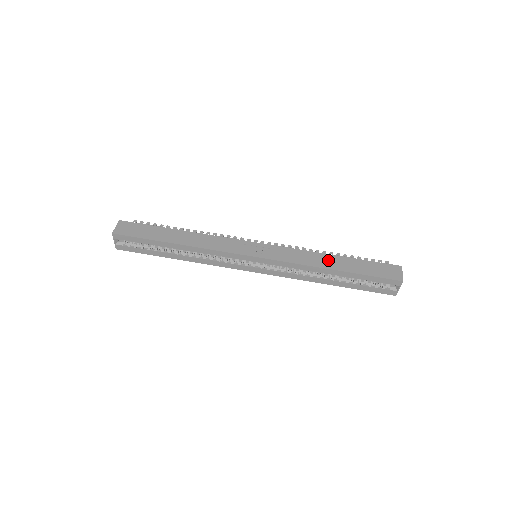
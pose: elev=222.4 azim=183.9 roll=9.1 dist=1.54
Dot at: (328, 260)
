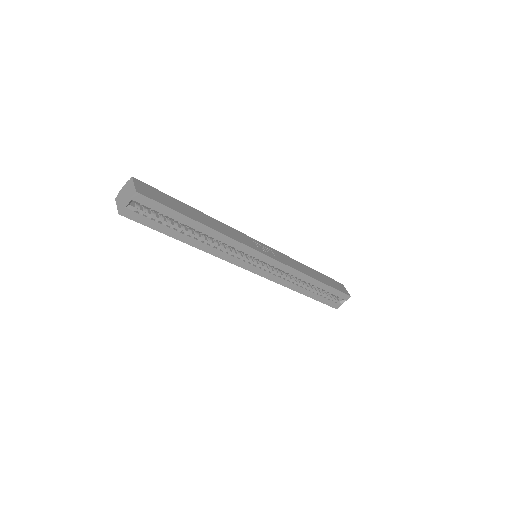
Dot at: (309, 270)
